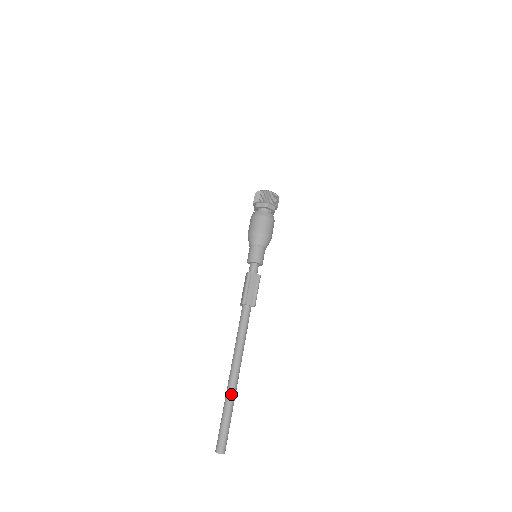
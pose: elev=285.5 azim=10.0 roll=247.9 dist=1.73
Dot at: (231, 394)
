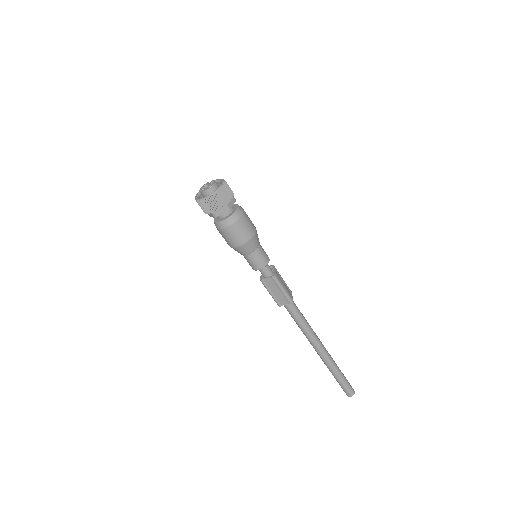
Dot at: (327, 365)
